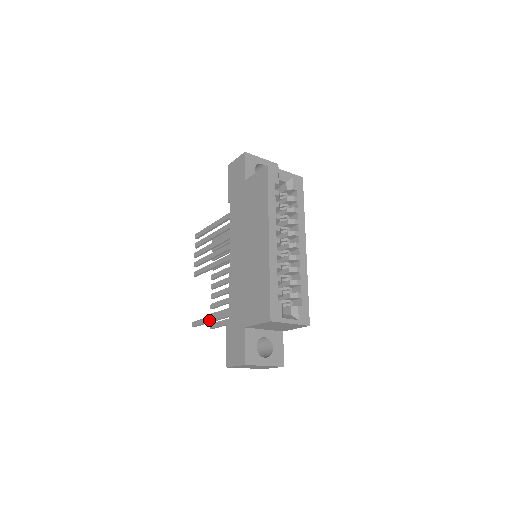
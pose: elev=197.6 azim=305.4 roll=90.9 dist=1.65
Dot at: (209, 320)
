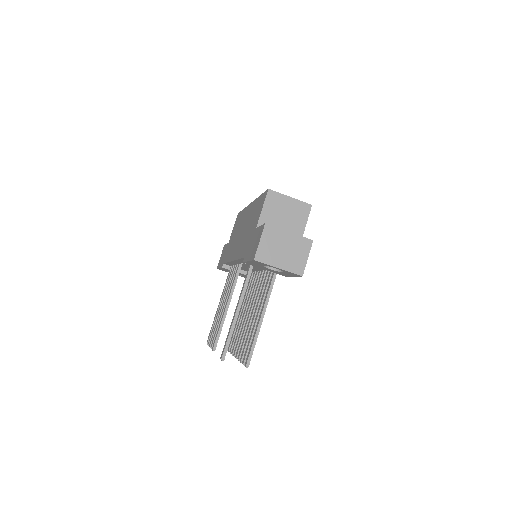
Dot at: (234, 316)
